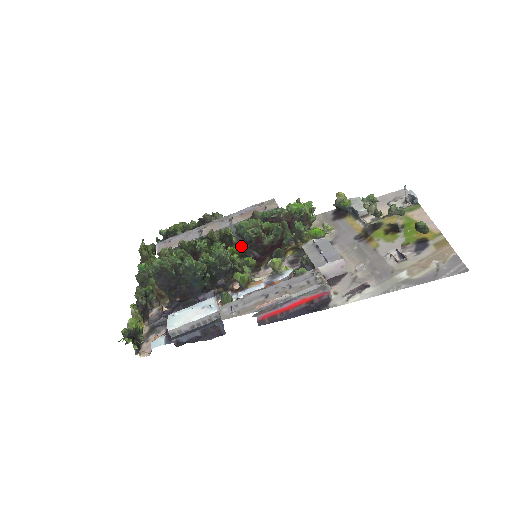
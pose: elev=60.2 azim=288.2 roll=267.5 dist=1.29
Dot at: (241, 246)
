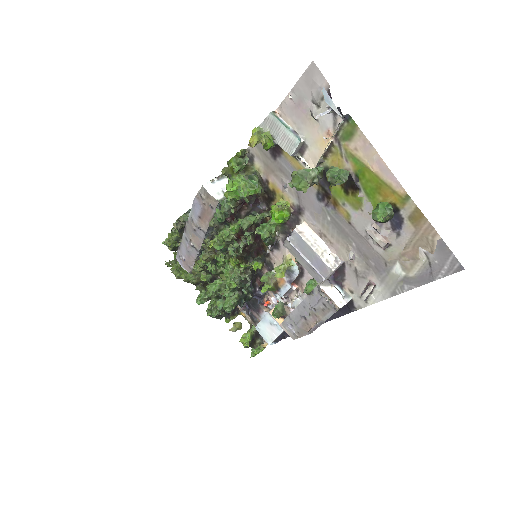
Dot at: occluded
